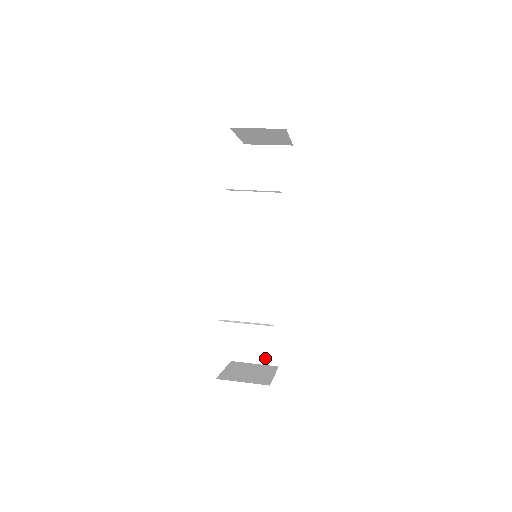
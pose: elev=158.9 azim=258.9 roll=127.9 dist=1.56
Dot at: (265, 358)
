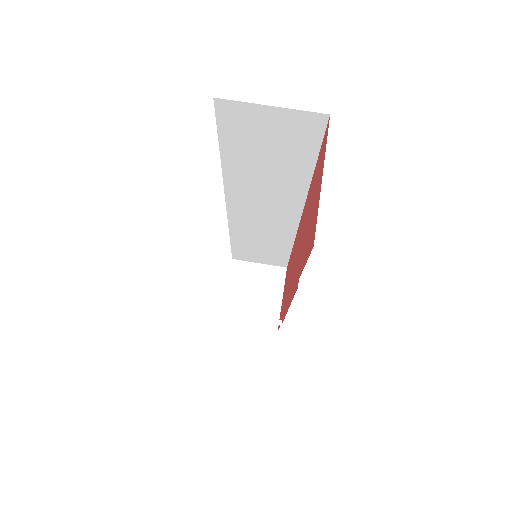
Dot at: (271, 263)
